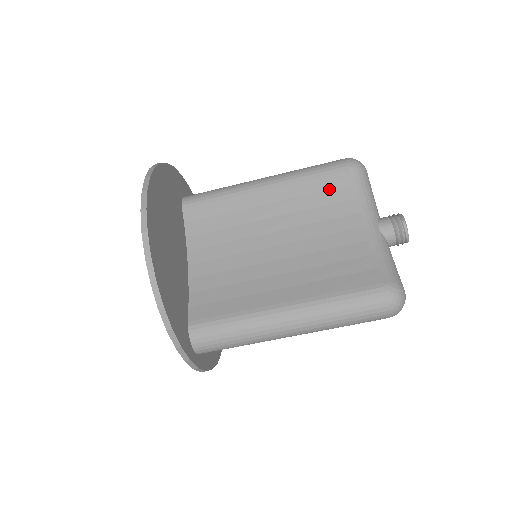
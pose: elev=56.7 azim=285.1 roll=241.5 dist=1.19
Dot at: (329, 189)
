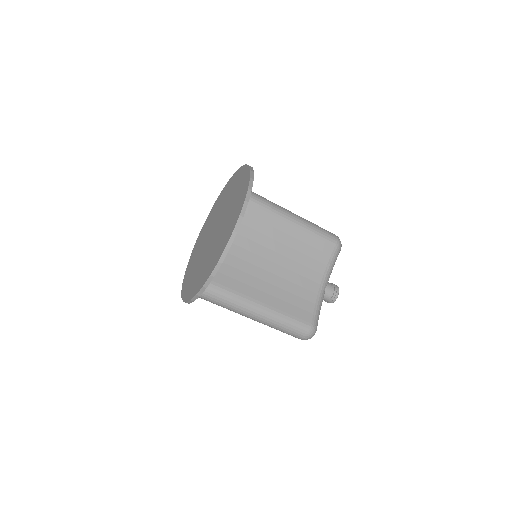
Dot at: (319, 249)
